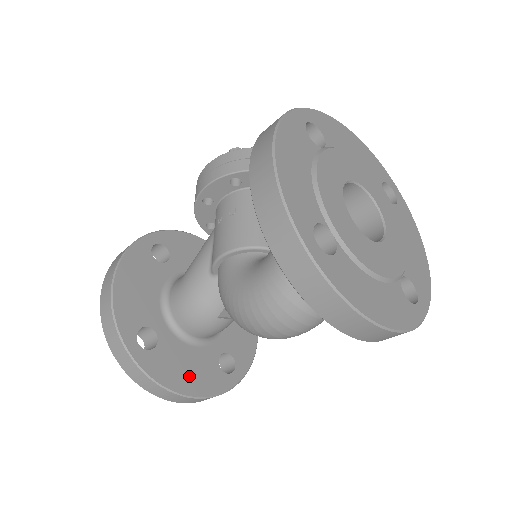
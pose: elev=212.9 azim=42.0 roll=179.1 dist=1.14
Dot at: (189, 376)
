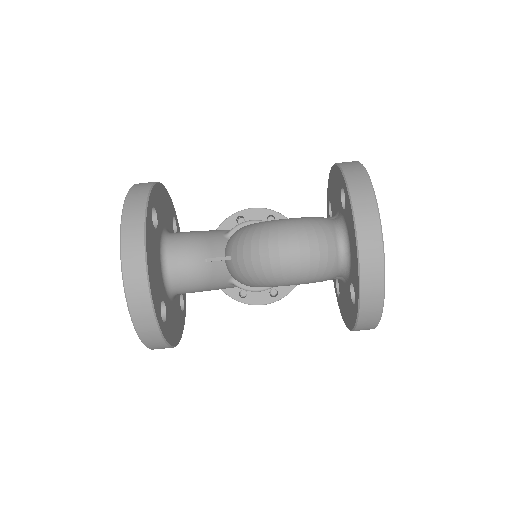
Dot at: (153, 267)
